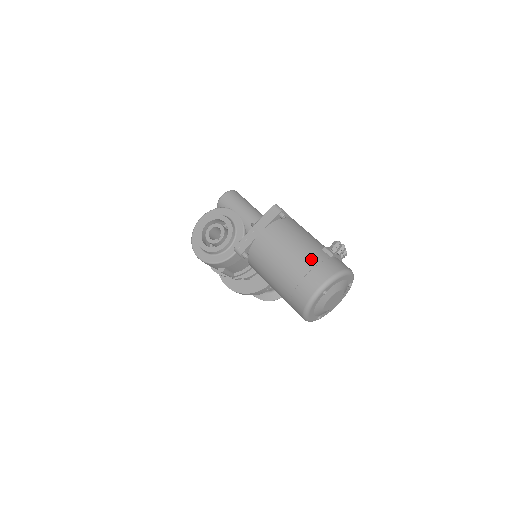
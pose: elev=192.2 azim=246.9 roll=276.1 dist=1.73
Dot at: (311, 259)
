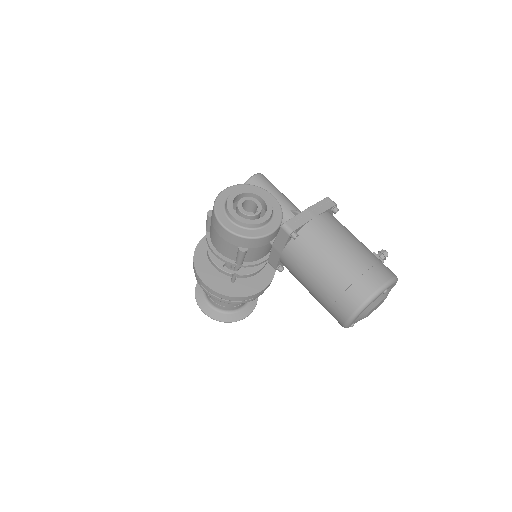
Dot at: (371, 256)
